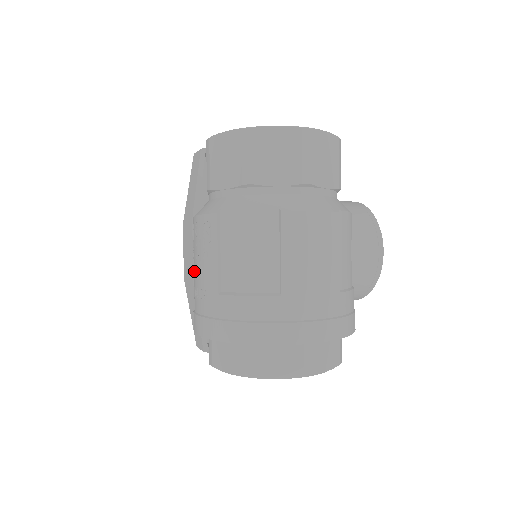
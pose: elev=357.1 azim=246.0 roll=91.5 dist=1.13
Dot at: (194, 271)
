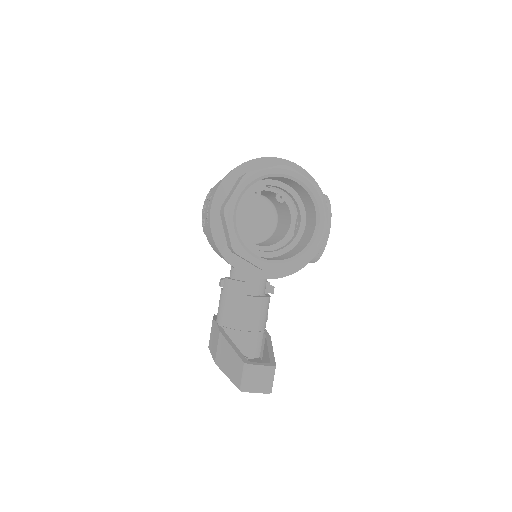
Dot at: (205, 220)
